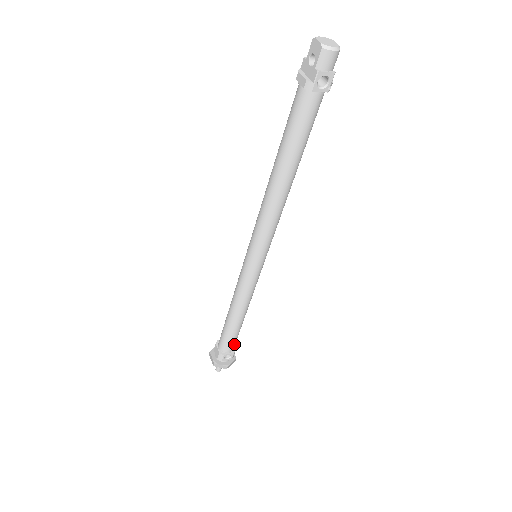
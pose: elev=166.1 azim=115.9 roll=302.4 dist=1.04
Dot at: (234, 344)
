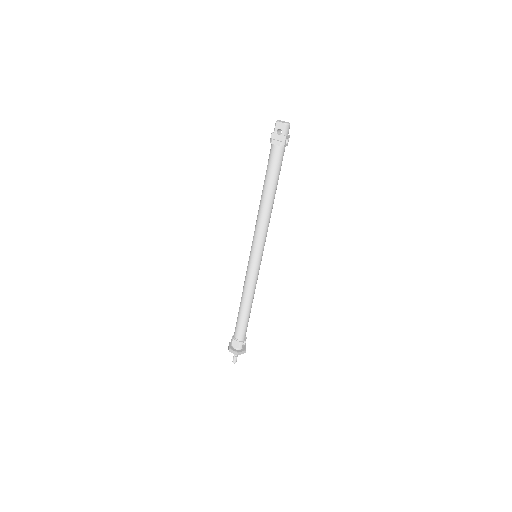
Dot at: (246, 331)
